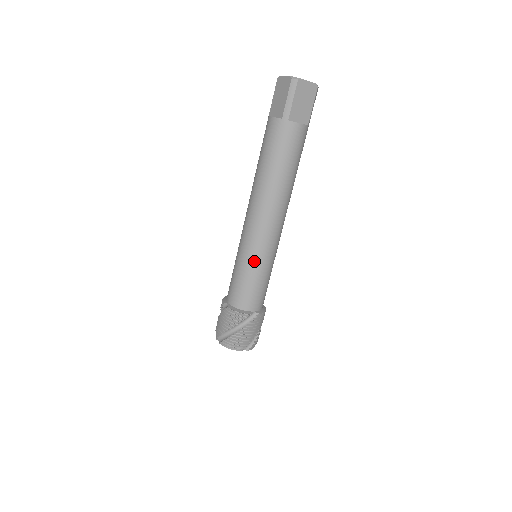
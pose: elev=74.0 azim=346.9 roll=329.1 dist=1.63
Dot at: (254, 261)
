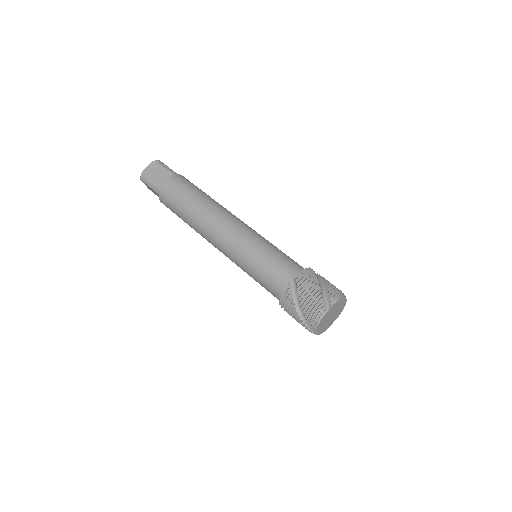
Dot at: (264, 240)
